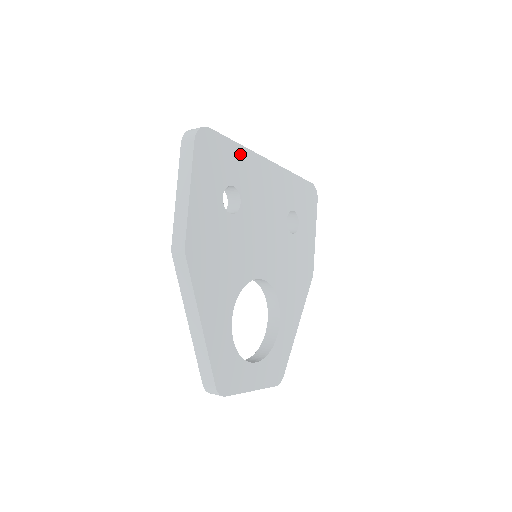
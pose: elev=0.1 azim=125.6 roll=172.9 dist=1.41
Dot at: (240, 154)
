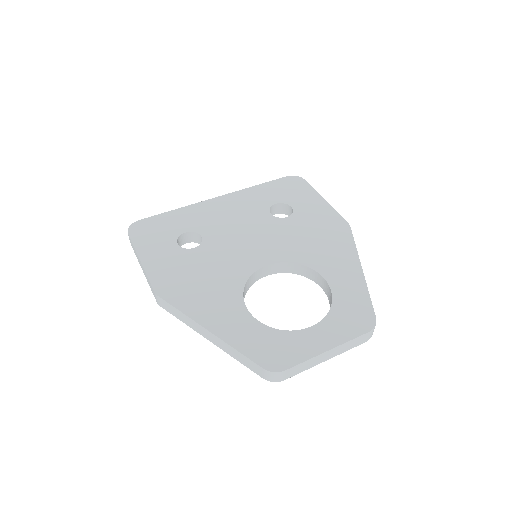
Dot at: (181, 213)
